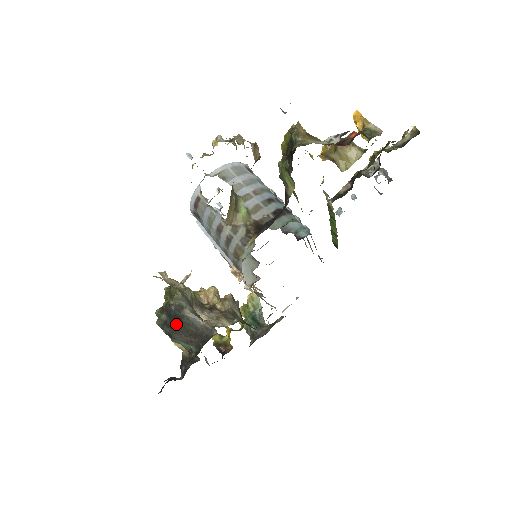
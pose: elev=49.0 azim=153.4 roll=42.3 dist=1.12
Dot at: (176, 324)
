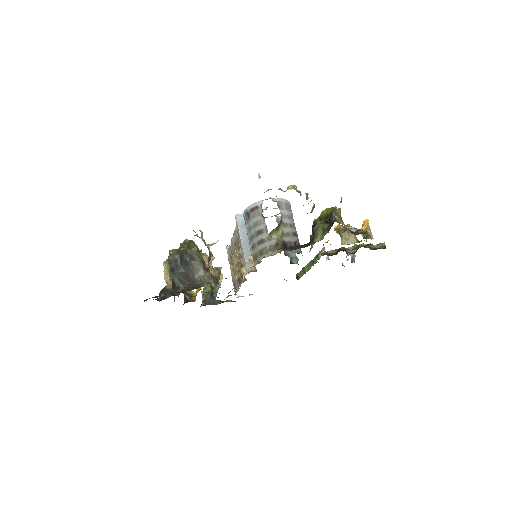
Dot at: (182, 266)
